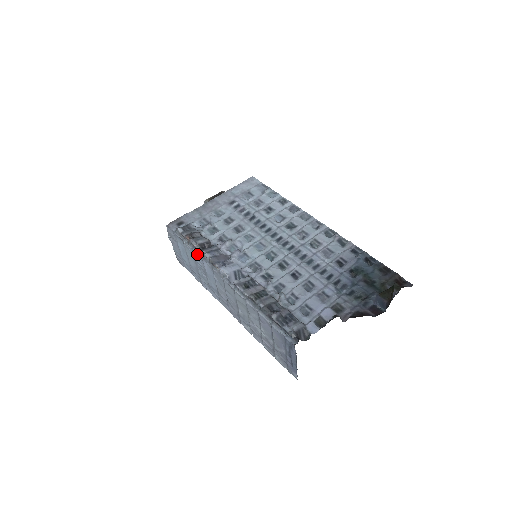
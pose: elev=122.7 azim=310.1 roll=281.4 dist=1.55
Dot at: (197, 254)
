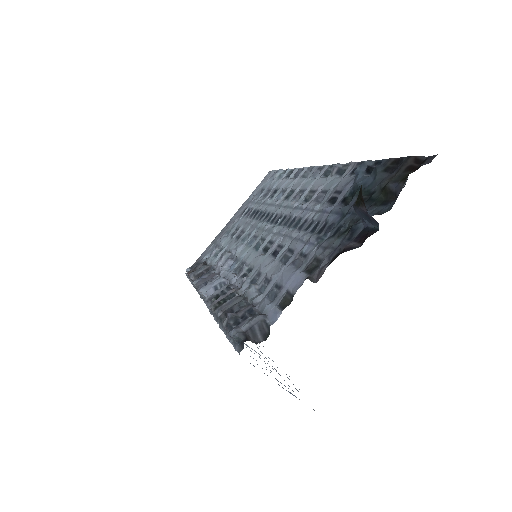
Dot at: occluded
